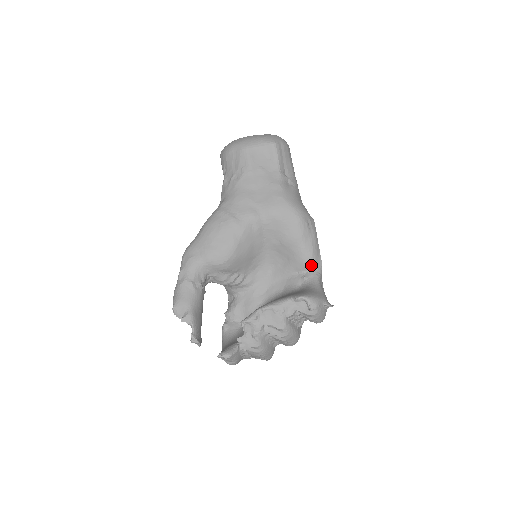
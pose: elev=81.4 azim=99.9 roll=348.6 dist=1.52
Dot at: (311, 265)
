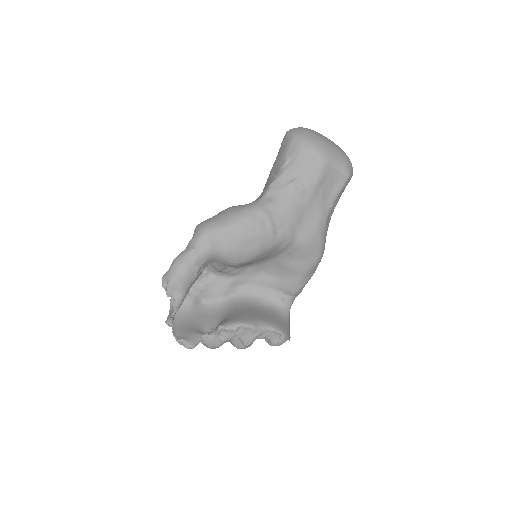
Dot at: (294, 294)
